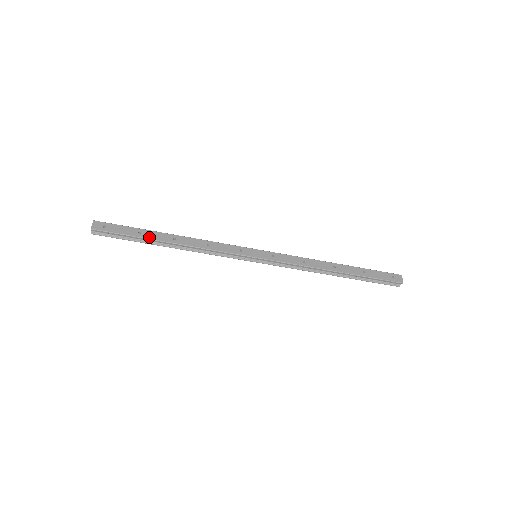
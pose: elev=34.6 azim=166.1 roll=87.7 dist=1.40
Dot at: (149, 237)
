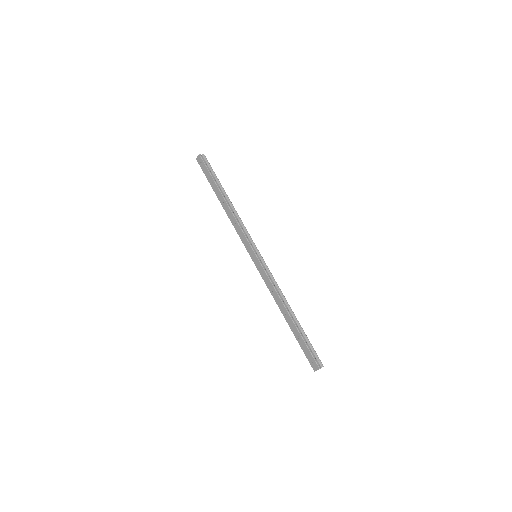
Dot at: (214, 190)
